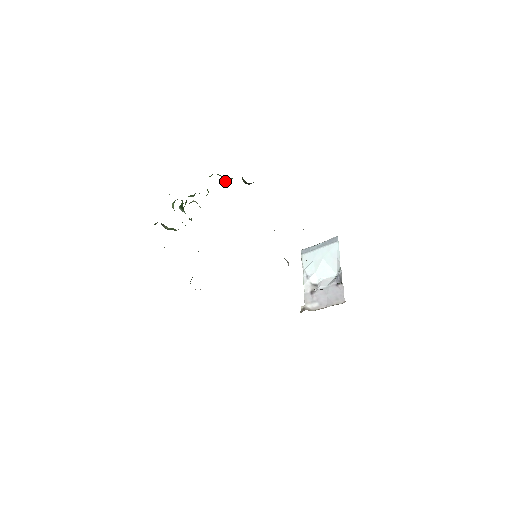
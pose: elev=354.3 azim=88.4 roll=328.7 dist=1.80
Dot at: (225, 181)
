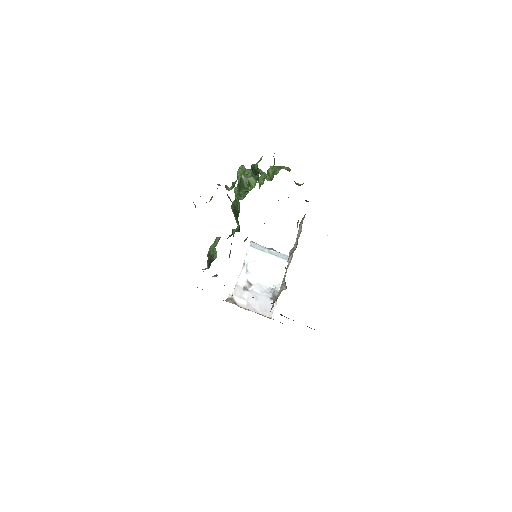
Dot at: occluded
